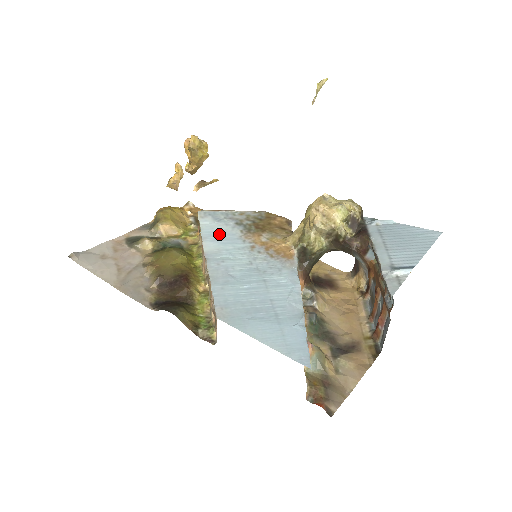
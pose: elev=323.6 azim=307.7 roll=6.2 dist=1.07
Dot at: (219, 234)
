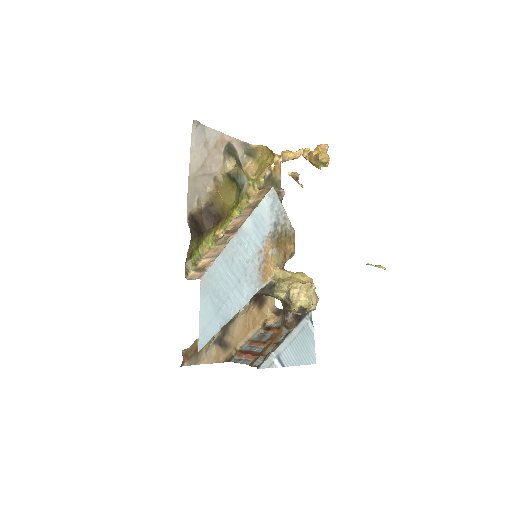
Dot at: (261, 221)
